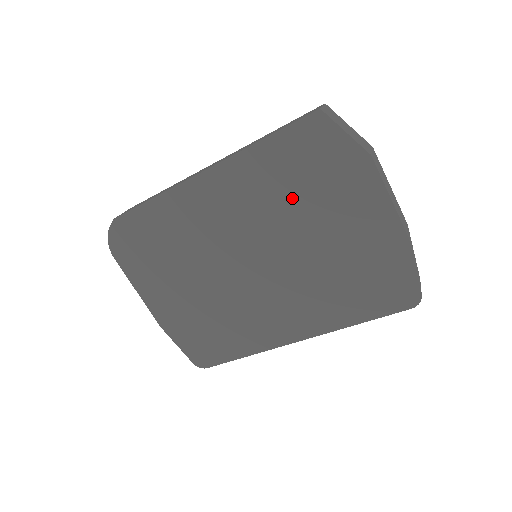
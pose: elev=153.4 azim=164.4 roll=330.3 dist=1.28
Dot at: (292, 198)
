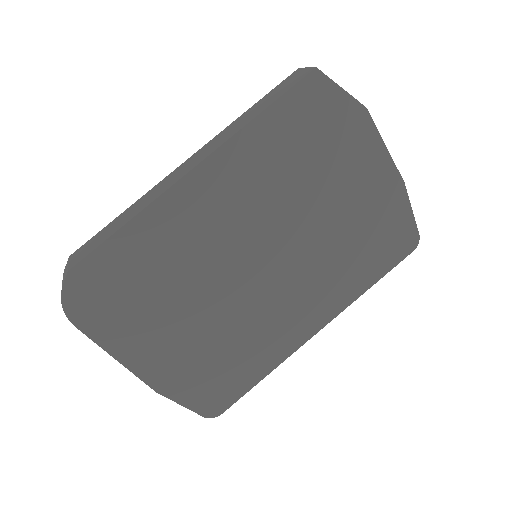
Dot at: (298, 173)
